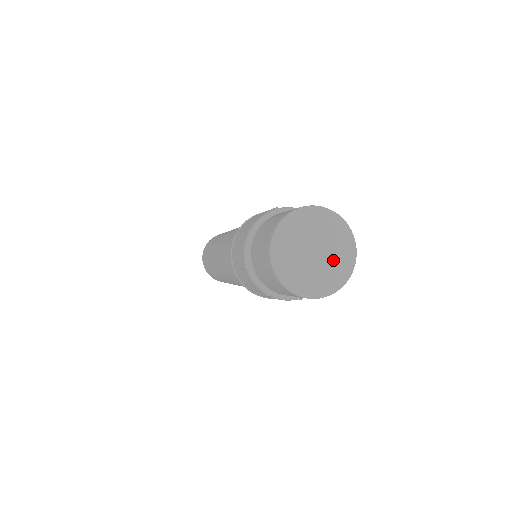
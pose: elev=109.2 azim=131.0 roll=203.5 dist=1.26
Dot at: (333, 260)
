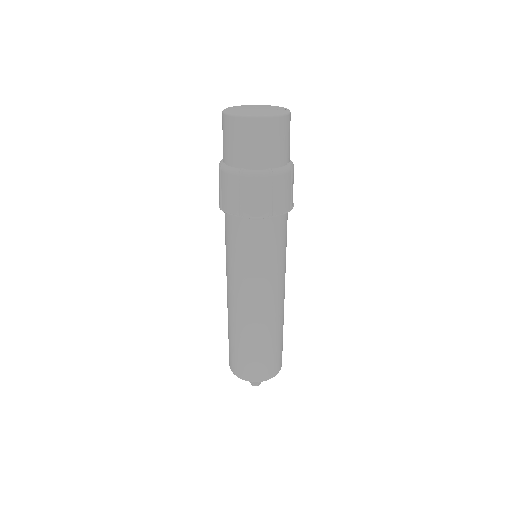
Dot at: (263, 110)
